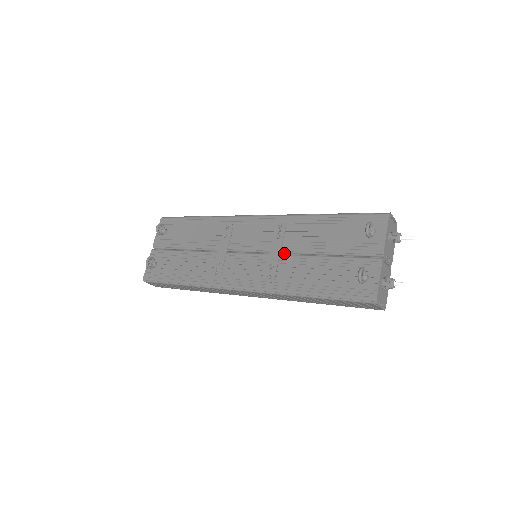
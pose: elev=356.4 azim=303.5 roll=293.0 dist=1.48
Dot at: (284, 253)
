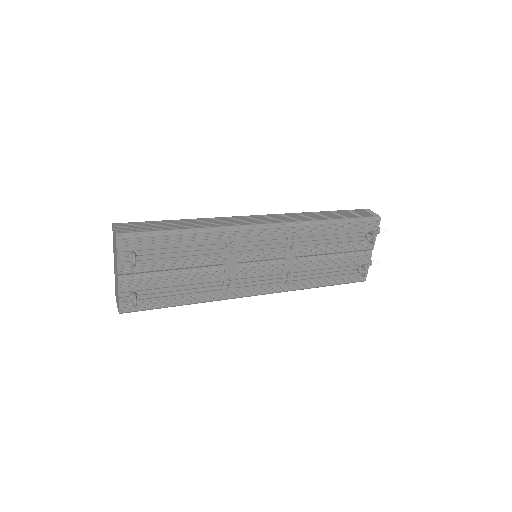
Dot at: (296, 258)
